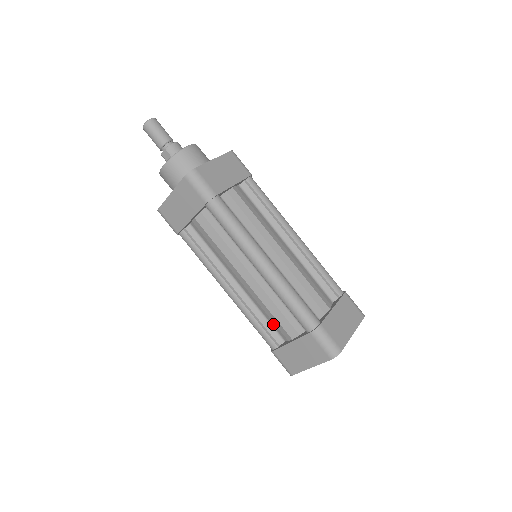
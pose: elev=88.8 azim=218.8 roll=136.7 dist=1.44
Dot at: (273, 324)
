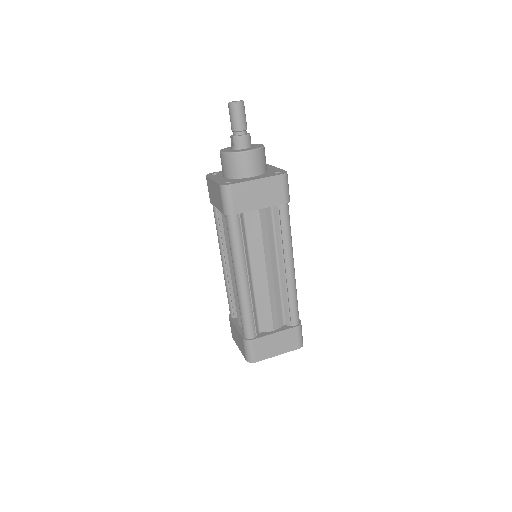
Dot at: occluded
